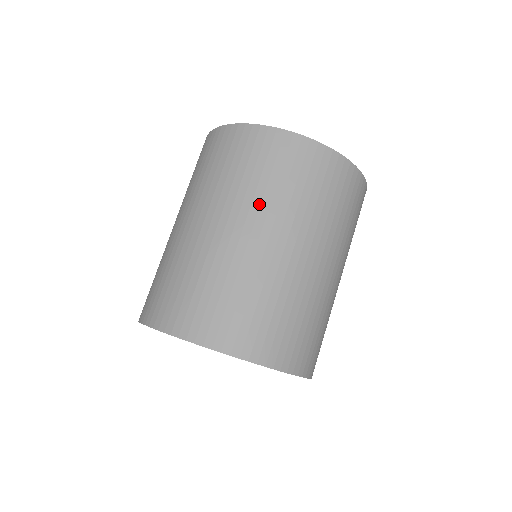
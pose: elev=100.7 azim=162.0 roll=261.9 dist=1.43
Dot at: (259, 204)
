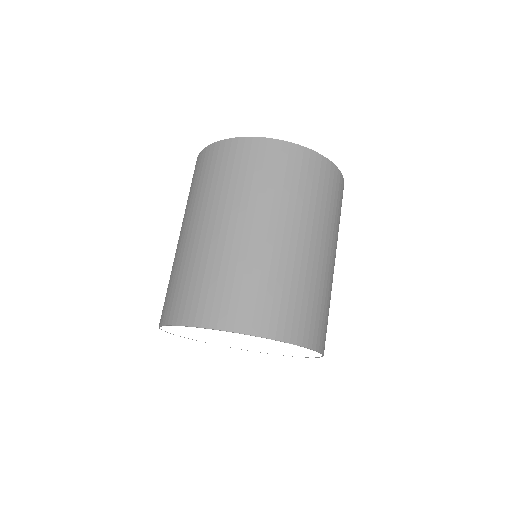
Dot at: (318, 220)
